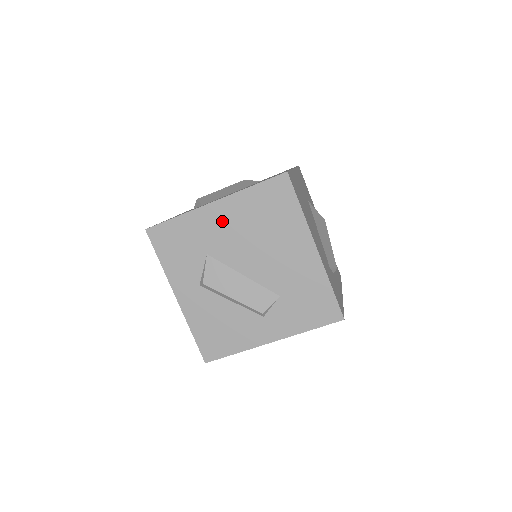
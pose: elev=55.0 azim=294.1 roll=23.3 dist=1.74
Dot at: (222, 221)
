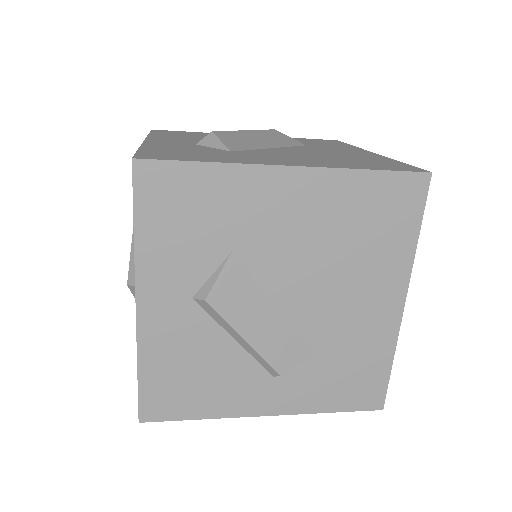
Dot at: (288, 206)
